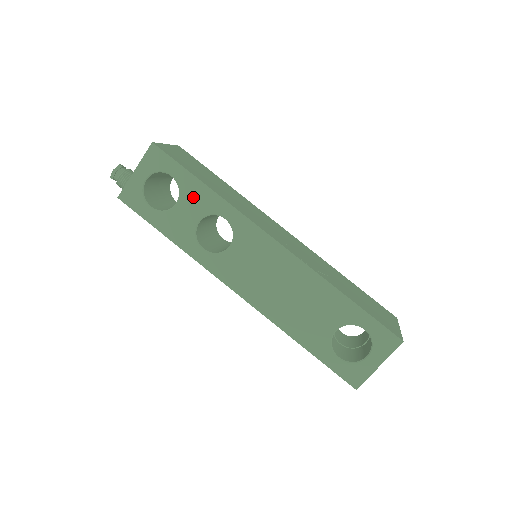
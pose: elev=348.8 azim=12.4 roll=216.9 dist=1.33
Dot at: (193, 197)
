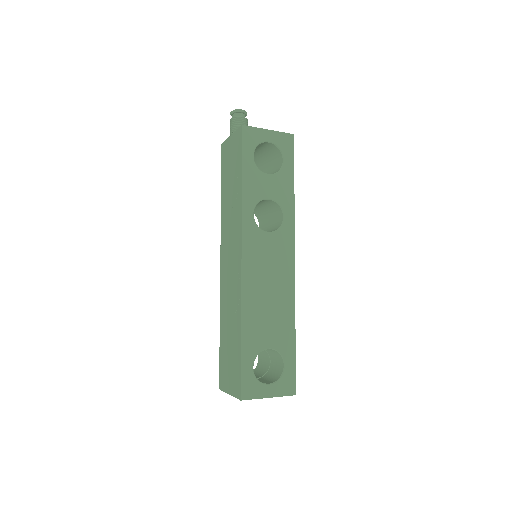
Dot at: (281, 184)
